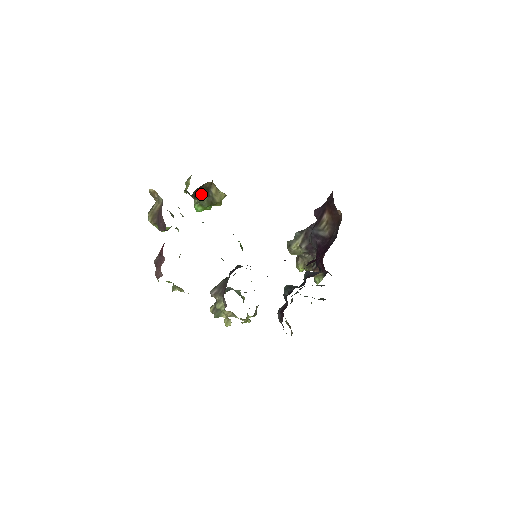
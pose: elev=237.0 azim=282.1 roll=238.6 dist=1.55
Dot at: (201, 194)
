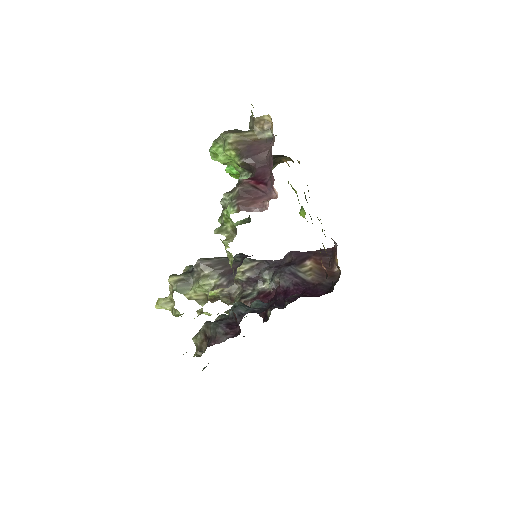
Dot at: occluded
